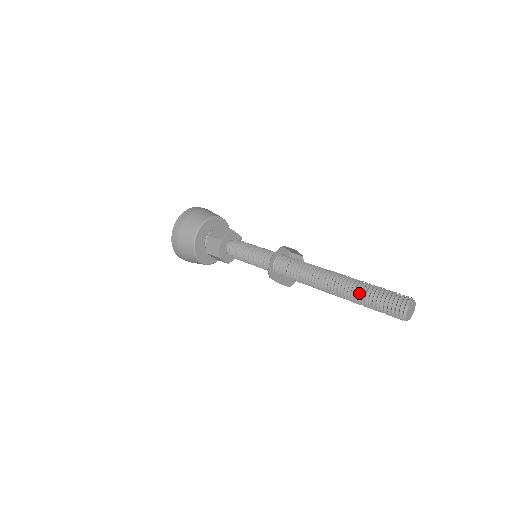
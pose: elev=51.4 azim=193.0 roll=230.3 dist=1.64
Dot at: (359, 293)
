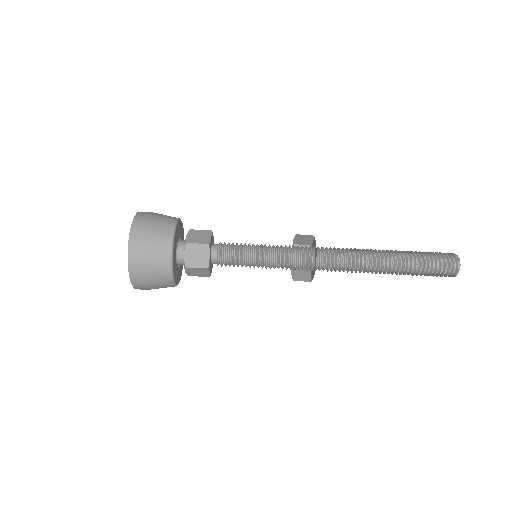
Dot at: occluded
